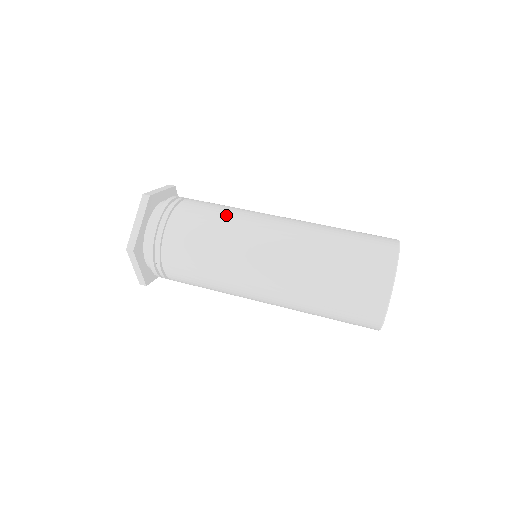
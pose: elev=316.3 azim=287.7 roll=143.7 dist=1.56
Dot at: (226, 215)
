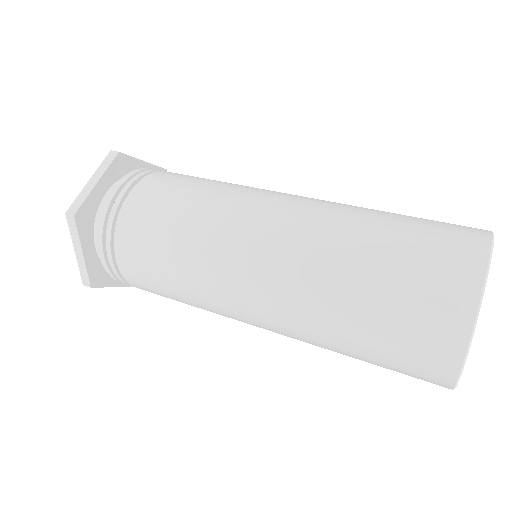
Dot at: (183, 231)
